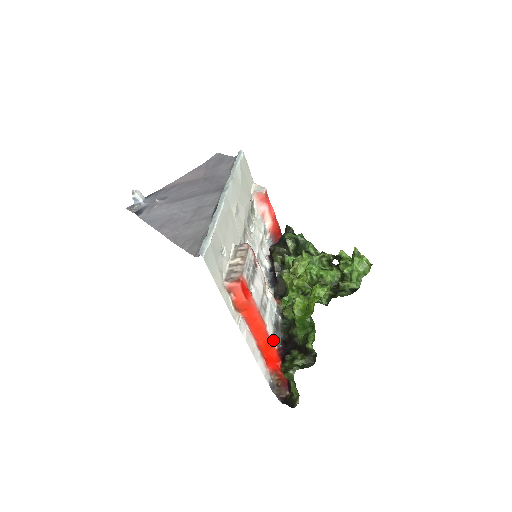
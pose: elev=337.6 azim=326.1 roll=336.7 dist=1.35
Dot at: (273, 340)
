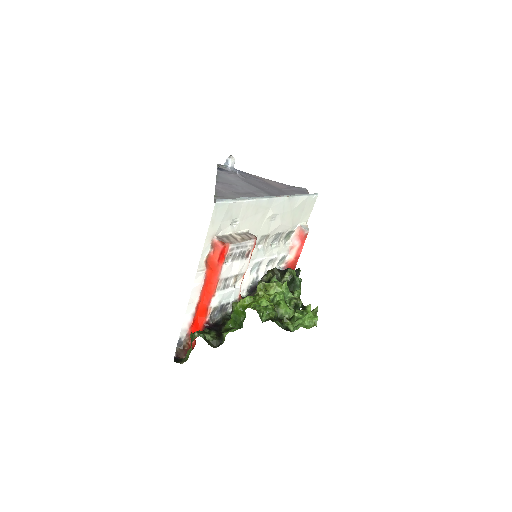
Dot at: (210, 312)
